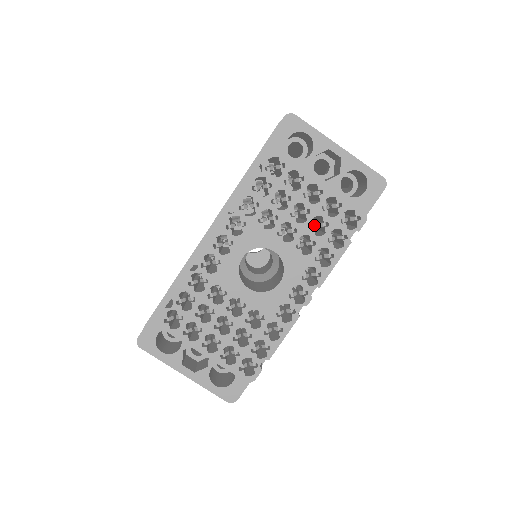
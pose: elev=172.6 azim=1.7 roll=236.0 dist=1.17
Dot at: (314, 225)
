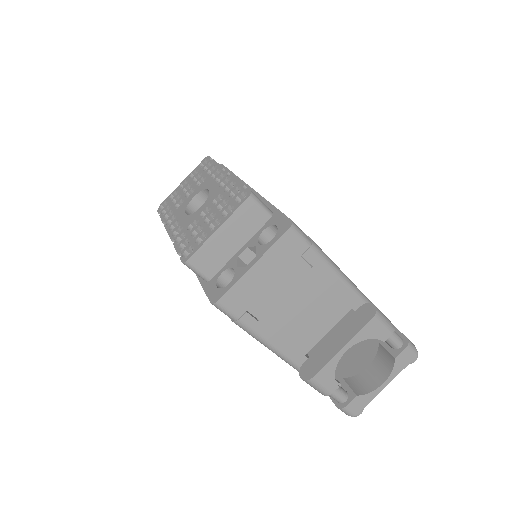
Dot at: occluded
